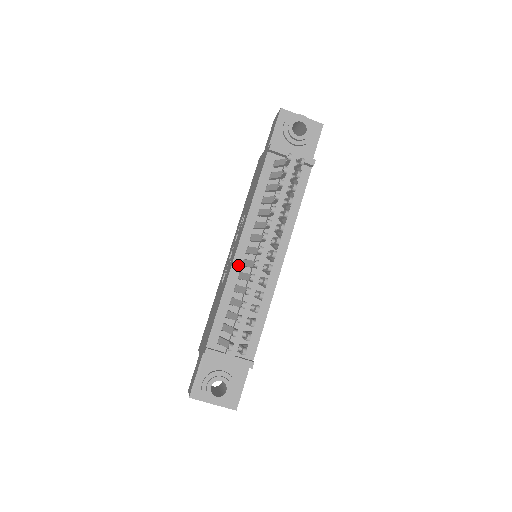
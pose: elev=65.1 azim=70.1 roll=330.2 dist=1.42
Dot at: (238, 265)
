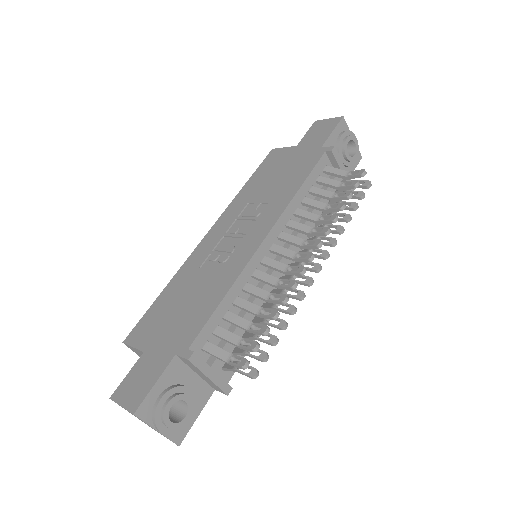
Dot at: (258, 260)
